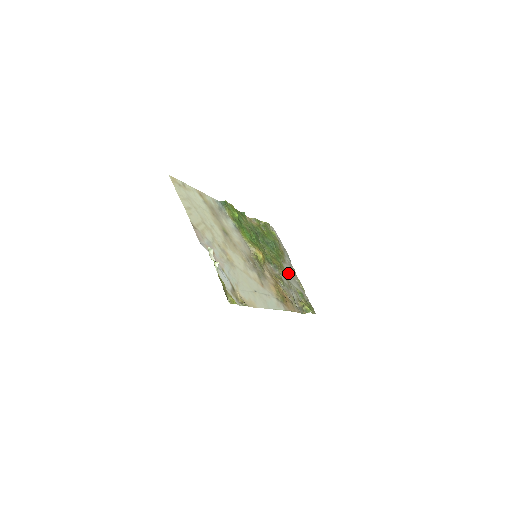
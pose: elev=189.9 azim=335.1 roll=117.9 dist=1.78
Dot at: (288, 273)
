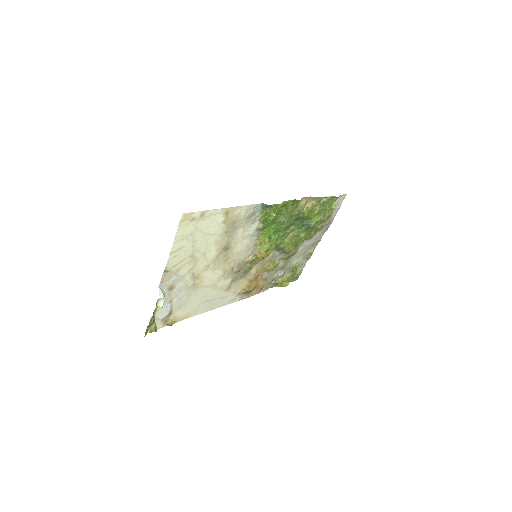
Dot at: (300, 251)
